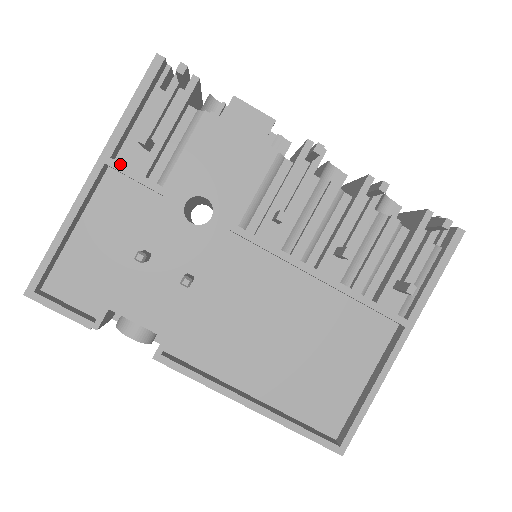
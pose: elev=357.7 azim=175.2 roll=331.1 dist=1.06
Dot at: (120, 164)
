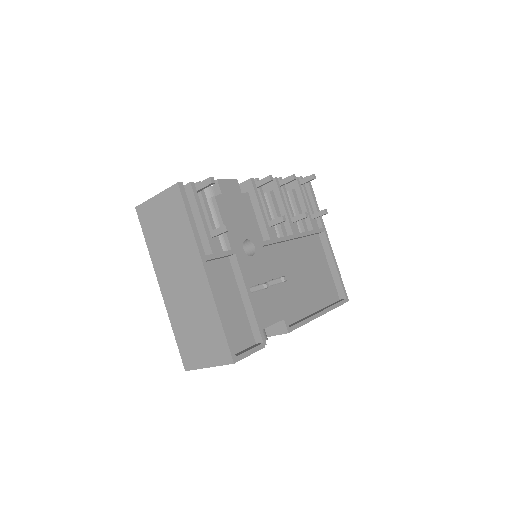
Dot at: (211, 255)
